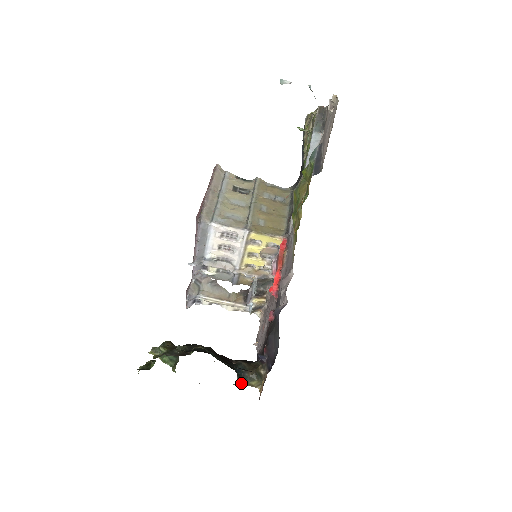
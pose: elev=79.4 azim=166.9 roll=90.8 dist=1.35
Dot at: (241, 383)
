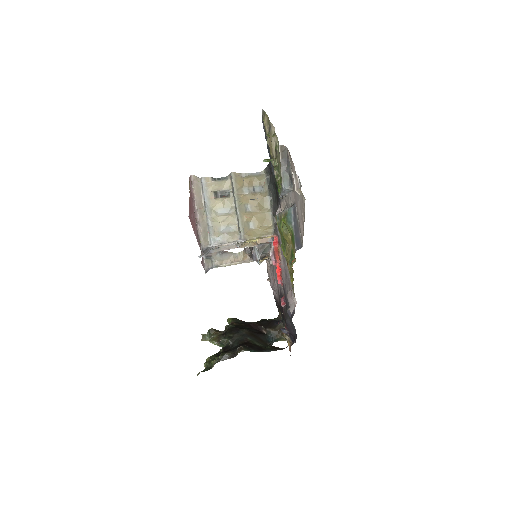
Dot at: occluded
